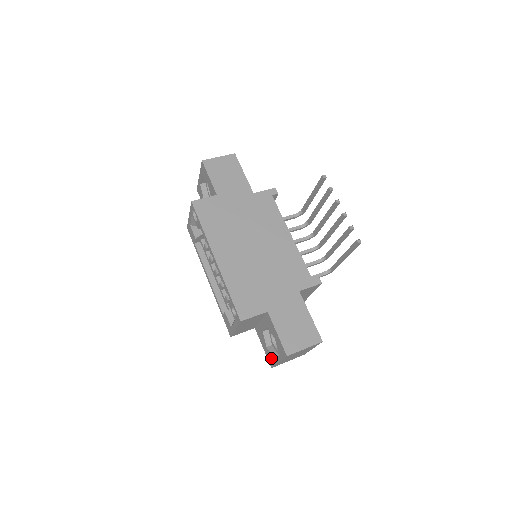
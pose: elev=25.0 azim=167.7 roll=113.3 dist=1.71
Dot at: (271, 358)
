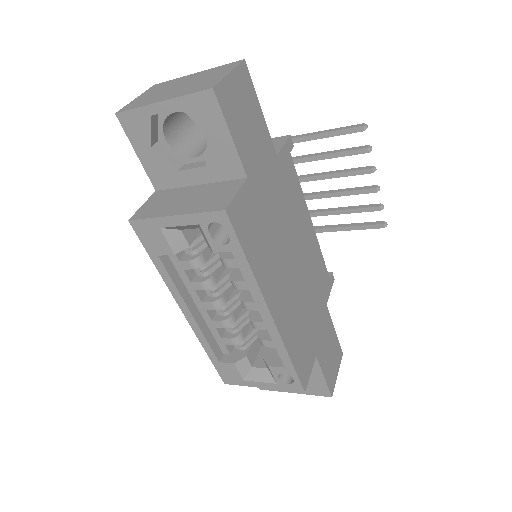
Dot at: occluded
